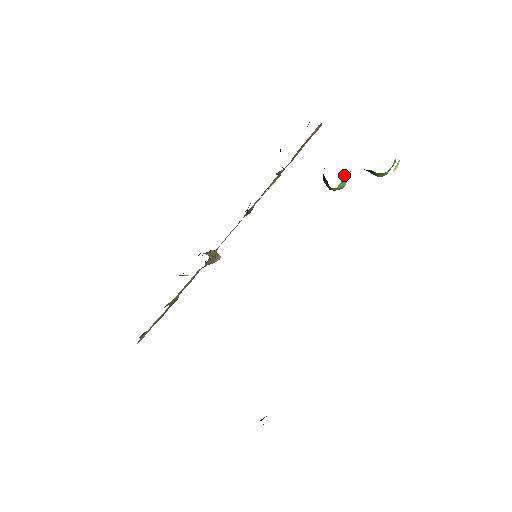
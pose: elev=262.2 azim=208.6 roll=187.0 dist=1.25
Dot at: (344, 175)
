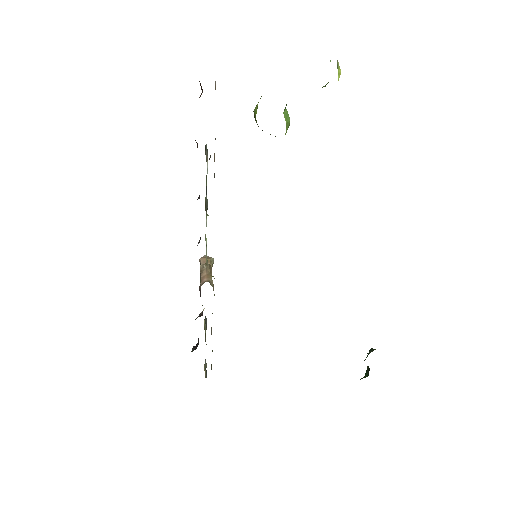
Dot at: occluded
